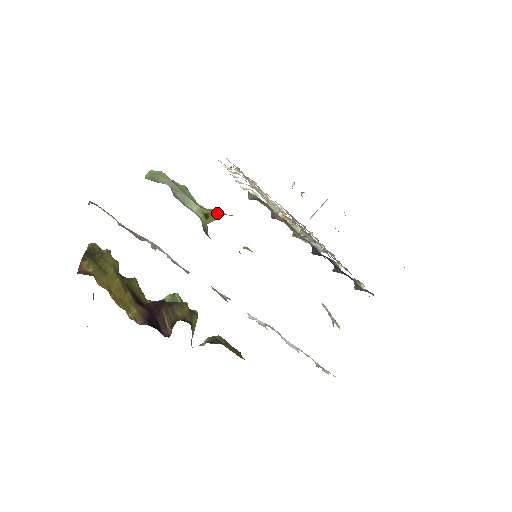
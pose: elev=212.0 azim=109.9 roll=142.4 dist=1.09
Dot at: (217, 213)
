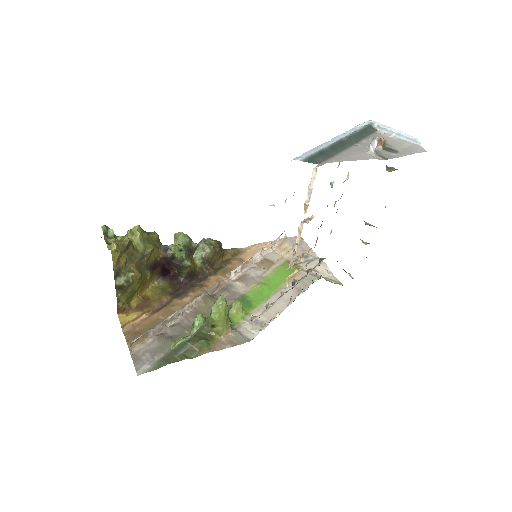
Dot at: (221, 326)
